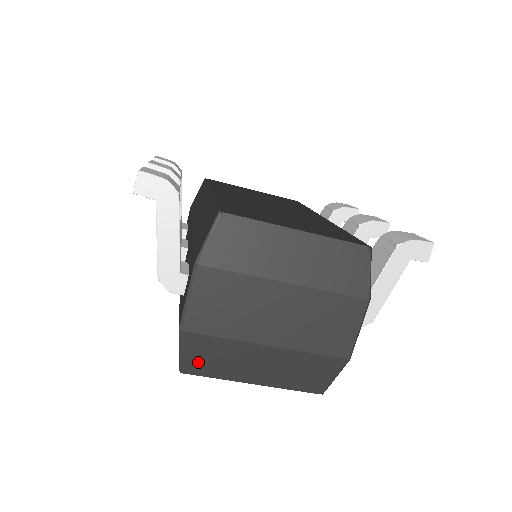
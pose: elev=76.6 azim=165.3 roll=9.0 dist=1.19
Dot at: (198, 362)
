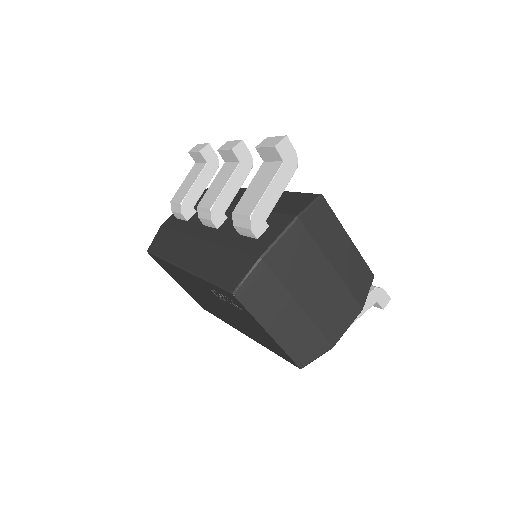
Dot at: (251, 292)
